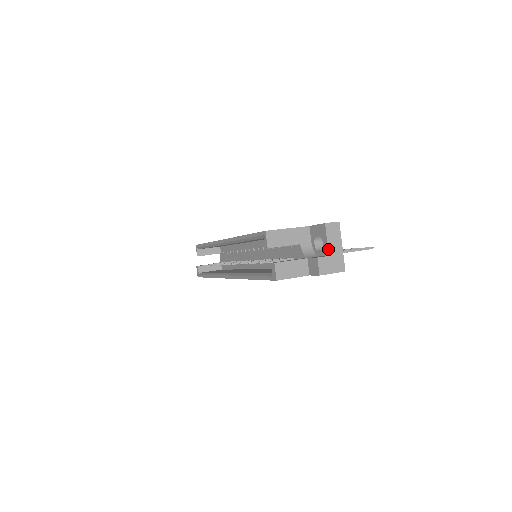
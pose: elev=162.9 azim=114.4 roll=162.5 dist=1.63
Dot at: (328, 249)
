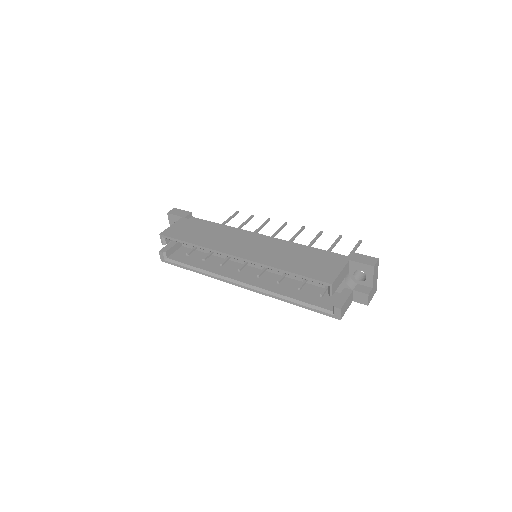
Dot at: (373, 284)
